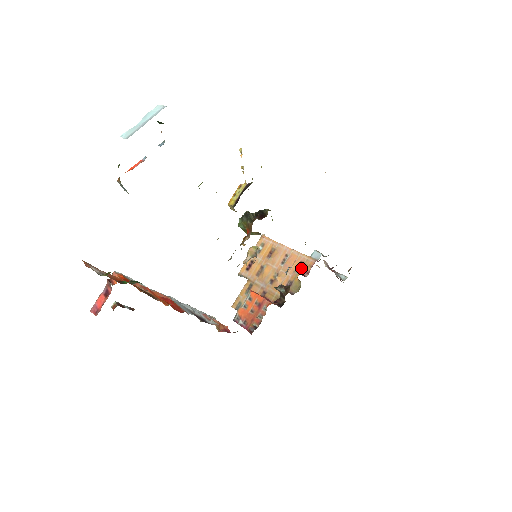
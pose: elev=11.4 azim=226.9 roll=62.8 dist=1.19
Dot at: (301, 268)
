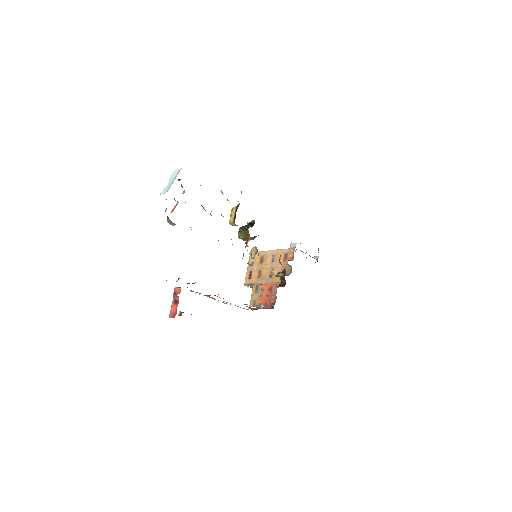
Dot at: (287, 257)
